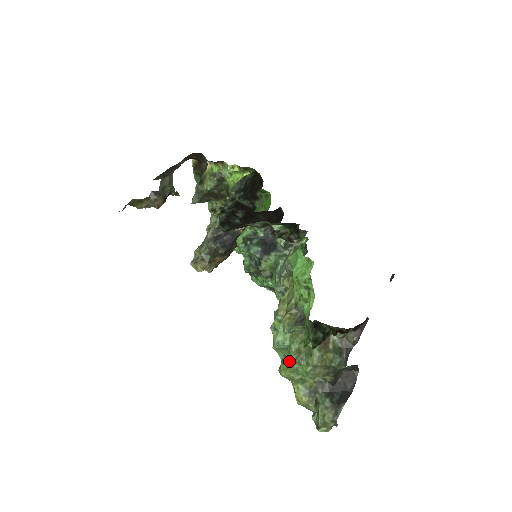
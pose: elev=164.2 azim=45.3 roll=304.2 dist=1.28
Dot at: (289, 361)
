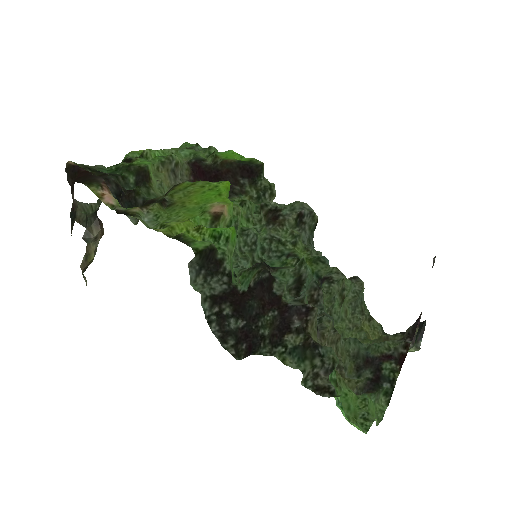
Dot at: occluded
